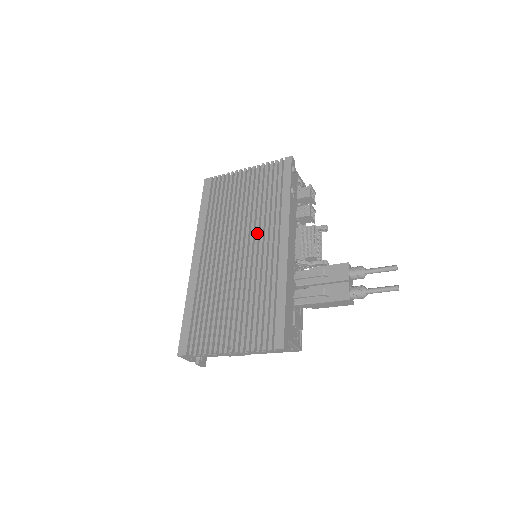
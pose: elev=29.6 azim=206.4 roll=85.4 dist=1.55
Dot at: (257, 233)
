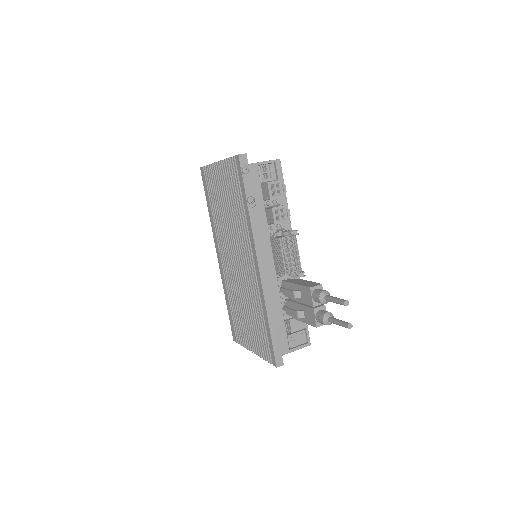
Dot at: (240, 247)
